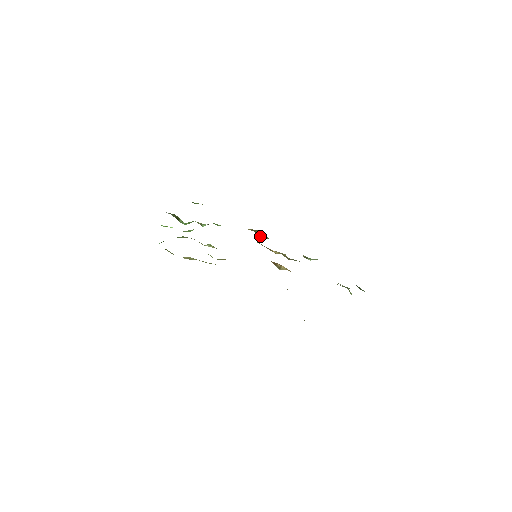
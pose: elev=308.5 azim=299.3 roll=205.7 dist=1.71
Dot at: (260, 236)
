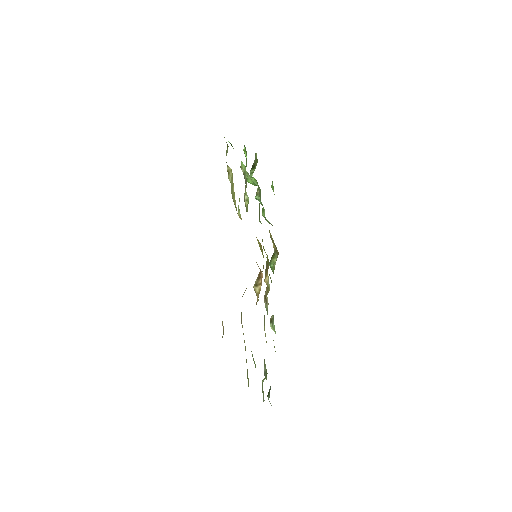
Dot at: (271, 262)
